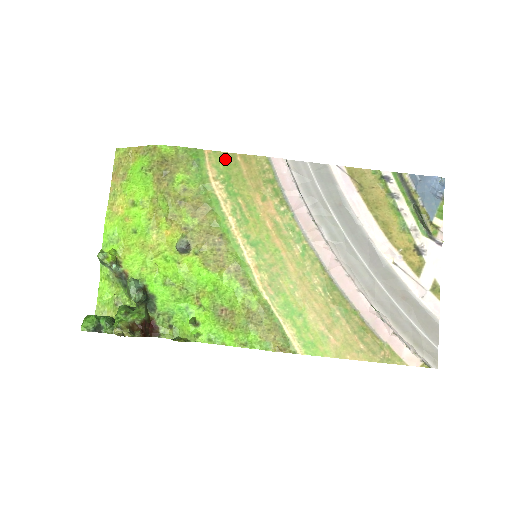
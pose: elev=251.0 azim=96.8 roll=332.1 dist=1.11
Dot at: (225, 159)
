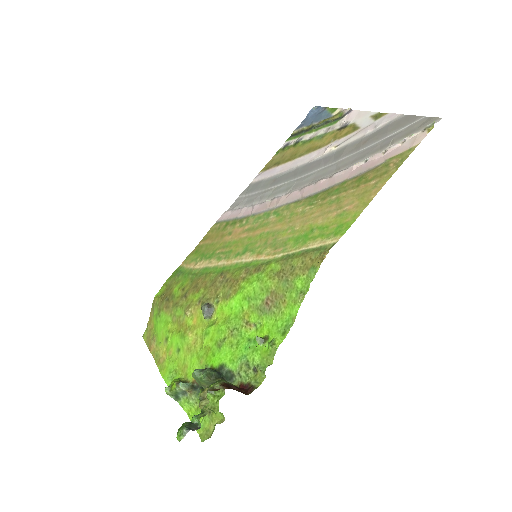
Dot at: (194, 253)
